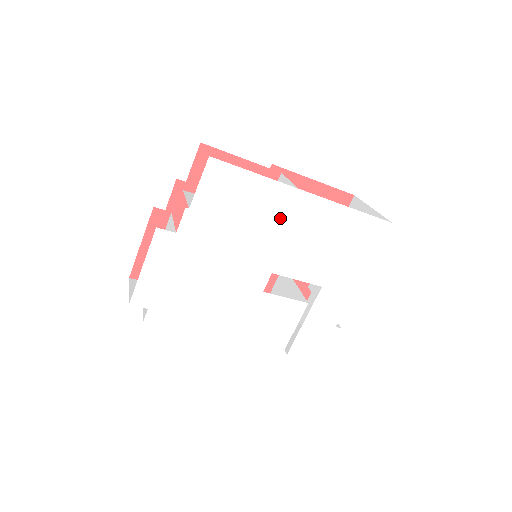
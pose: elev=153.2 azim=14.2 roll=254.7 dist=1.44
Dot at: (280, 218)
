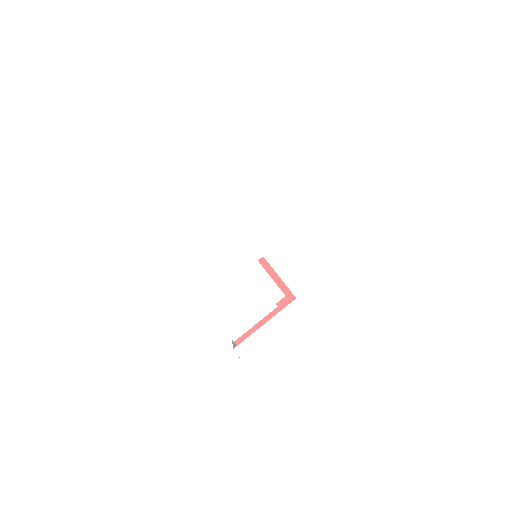
Dot at: (293, 214)
